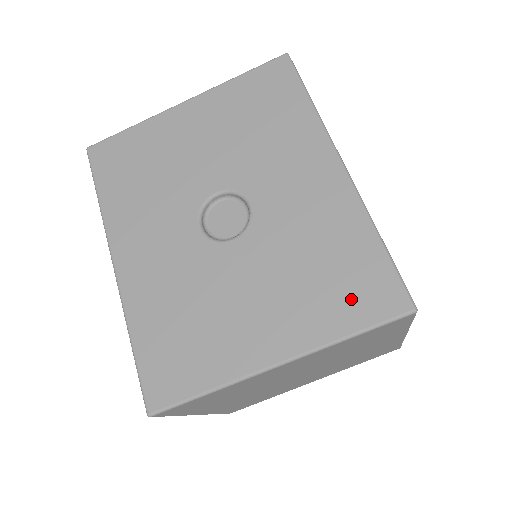
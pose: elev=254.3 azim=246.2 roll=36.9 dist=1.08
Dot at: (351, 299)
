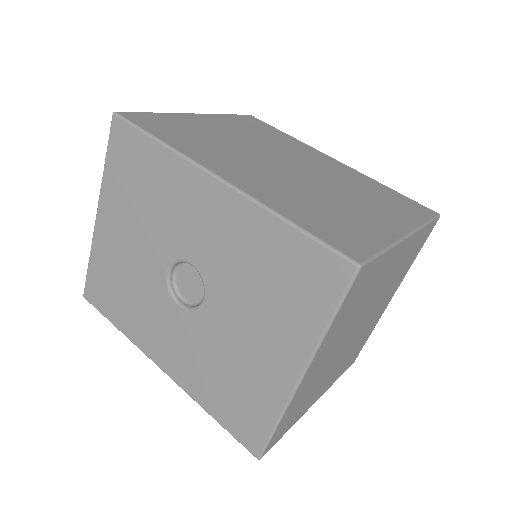
Dot at: (308, 292)
